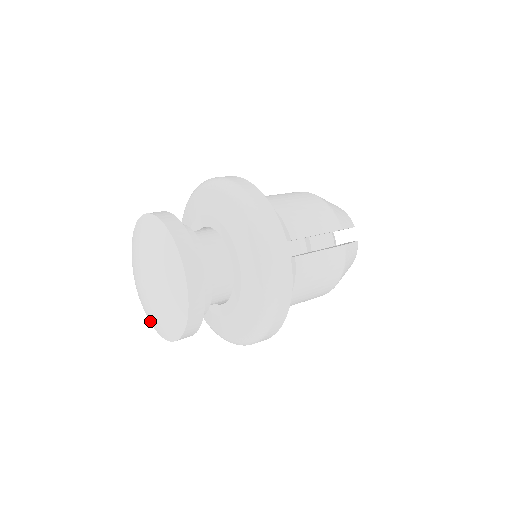
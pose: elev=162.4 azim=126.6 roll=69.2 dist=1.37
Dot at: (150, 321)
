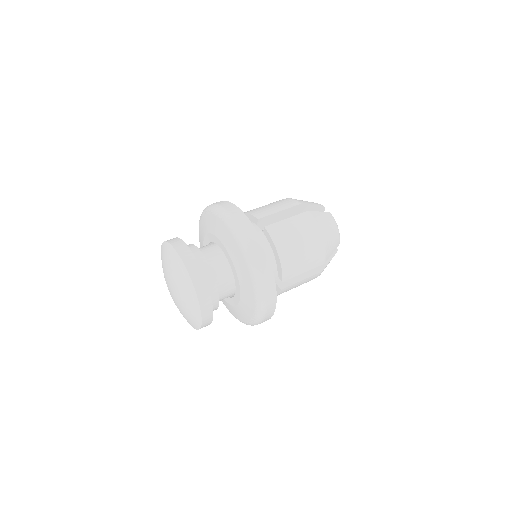
Dot at: occluded
